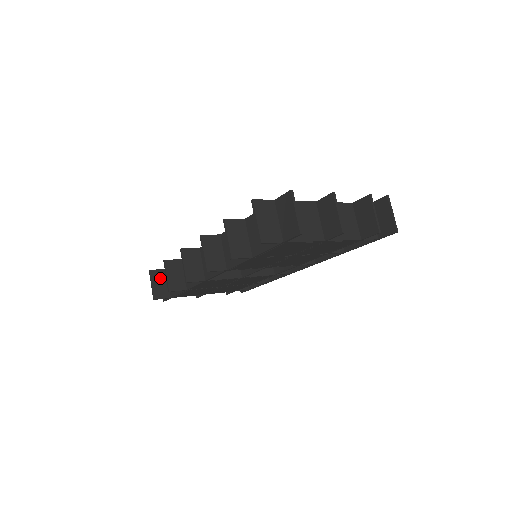
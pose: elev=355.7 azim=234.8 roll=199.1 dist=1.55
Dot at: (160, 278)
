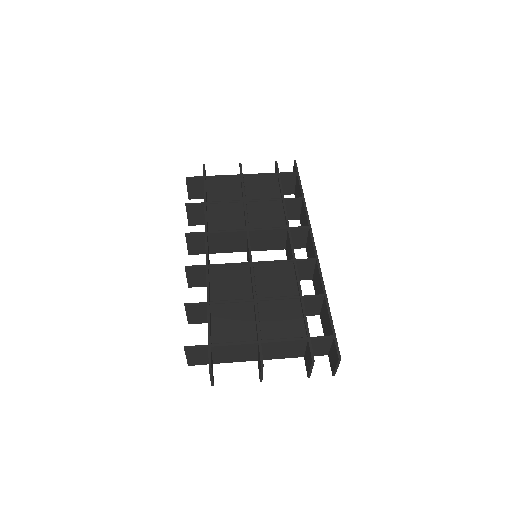
Dot at: (196, 184)
